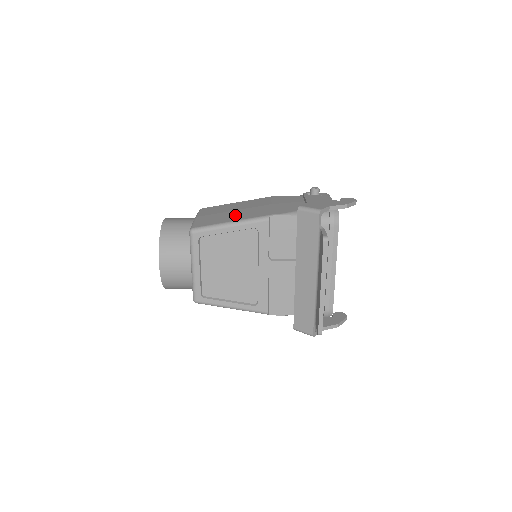
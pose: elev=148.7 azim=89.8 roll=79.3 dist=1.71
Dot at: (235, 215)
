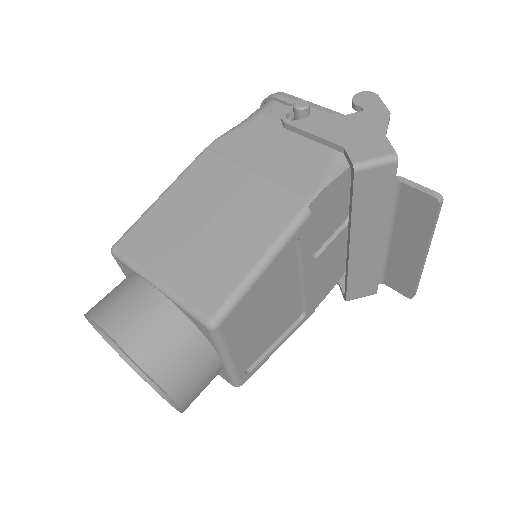
Dot at: (237, 237)
